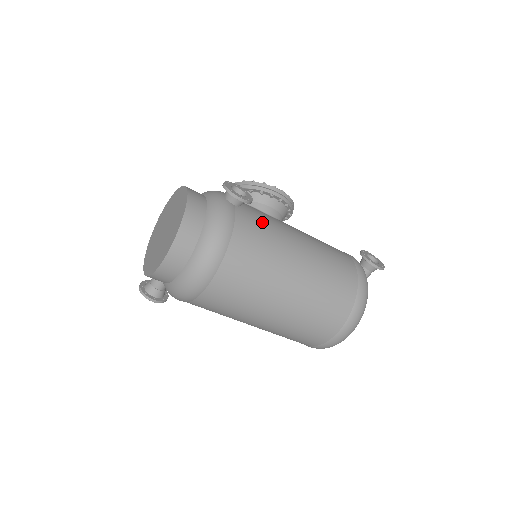
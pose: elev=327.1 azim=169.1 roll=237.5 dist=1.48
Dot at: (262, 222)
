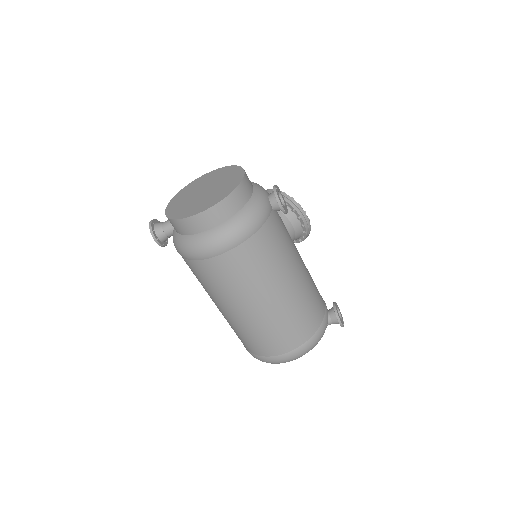
Dot at: (283, 234)
